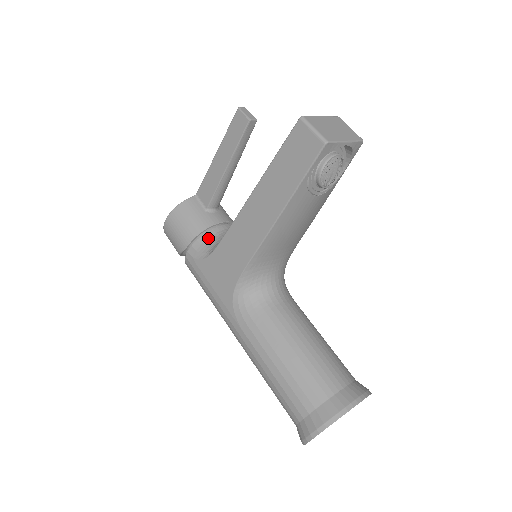
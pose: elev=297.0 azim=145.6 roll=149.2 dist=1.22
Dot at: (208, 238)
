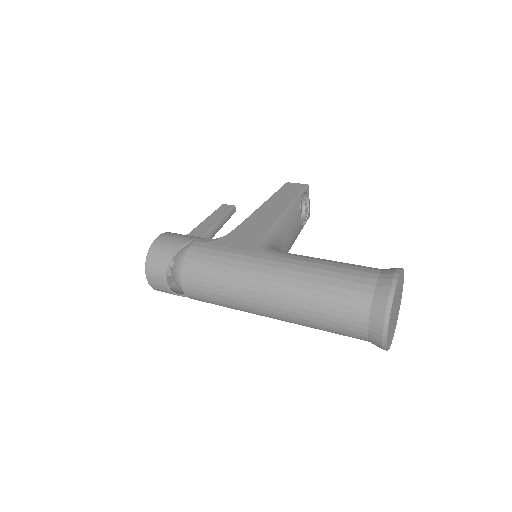
Dot at: occluded
